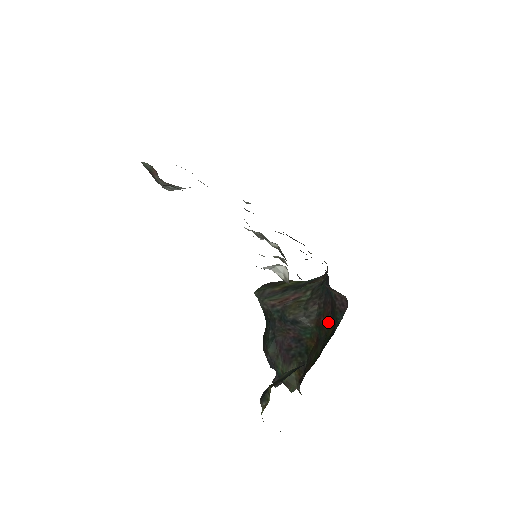
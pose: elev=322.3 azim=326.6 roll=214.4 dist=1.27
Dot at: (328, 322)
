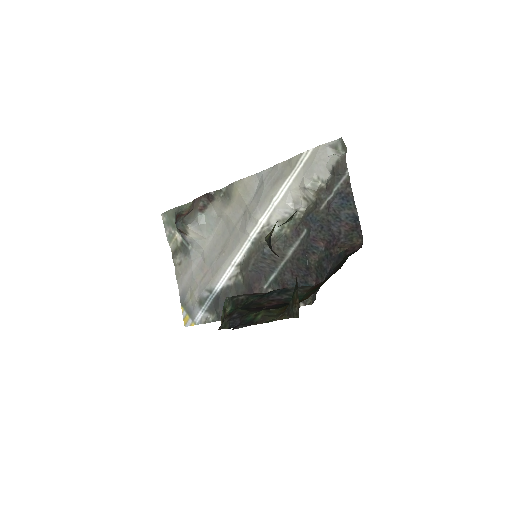
Dot at: (332, 274)
